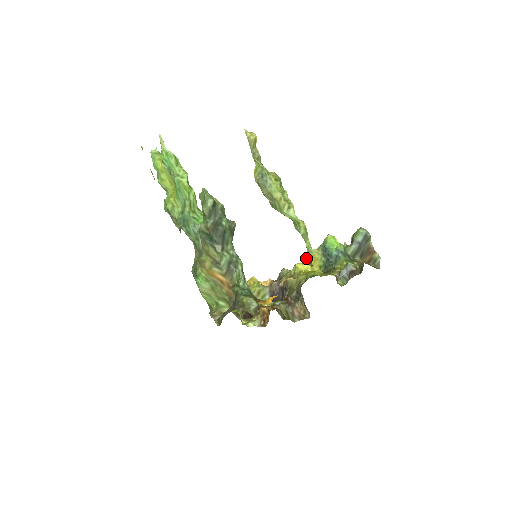
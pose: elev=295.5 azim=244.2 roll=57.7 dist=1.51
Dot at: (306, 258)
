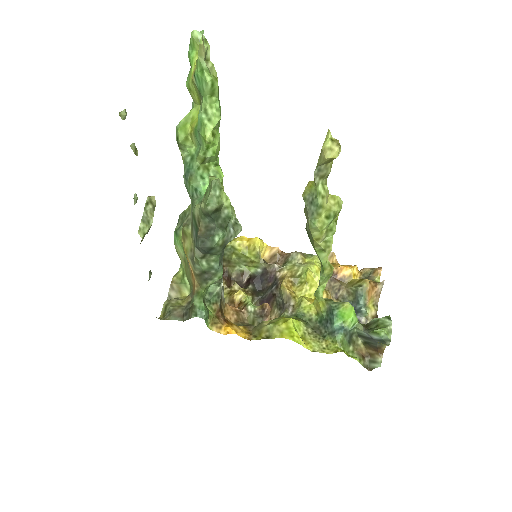
Dot at: occluded
